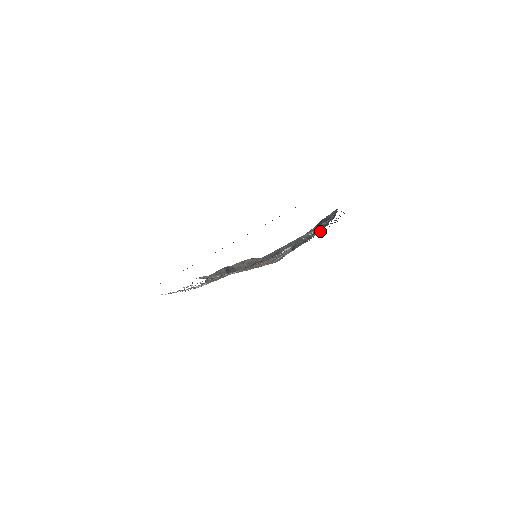
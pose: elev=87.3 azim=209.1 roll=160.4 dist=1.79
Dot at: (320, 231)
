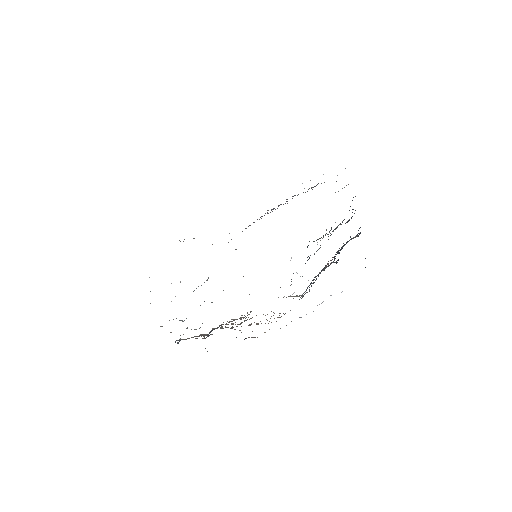
Dot at: (343, 220)
